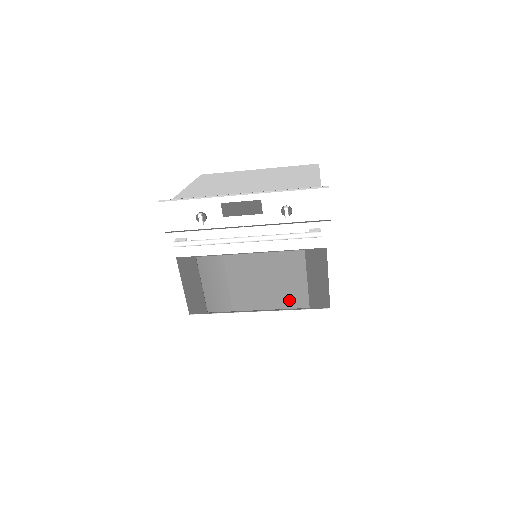
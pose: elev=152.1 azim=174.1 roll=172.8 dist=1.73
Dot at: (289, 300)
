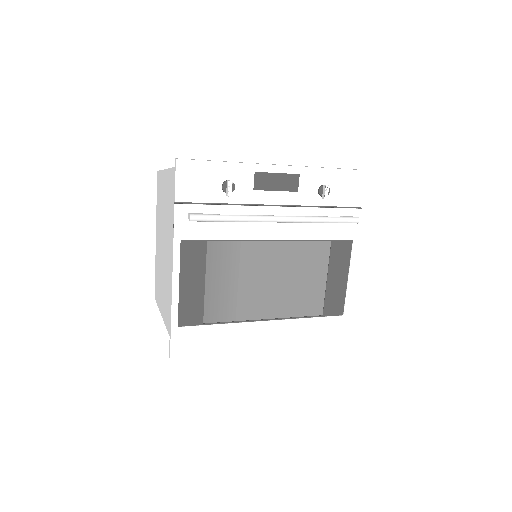
Dot at: (303, 305)
